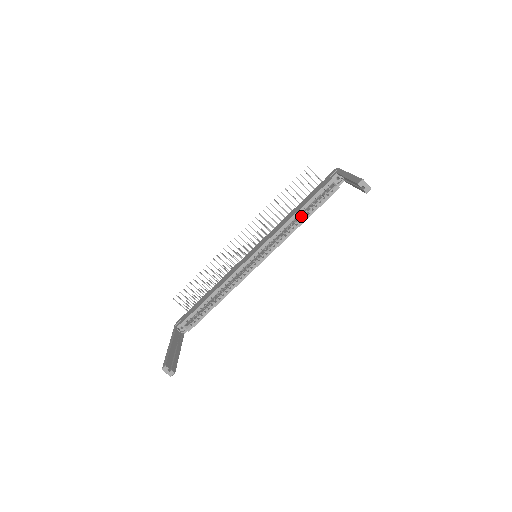
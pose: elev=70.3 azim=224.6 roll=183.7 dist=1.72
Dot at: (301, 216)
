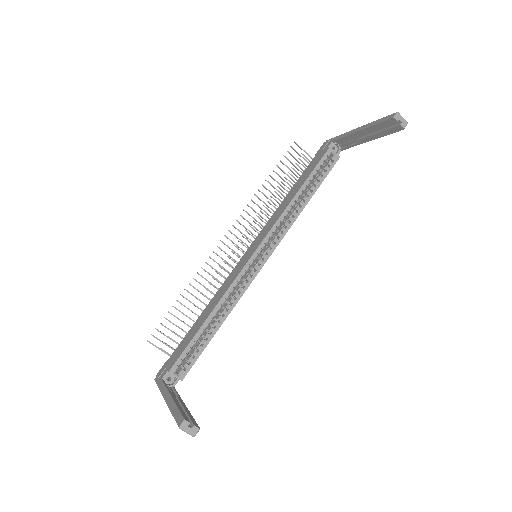
Dot at: (302, 196)
